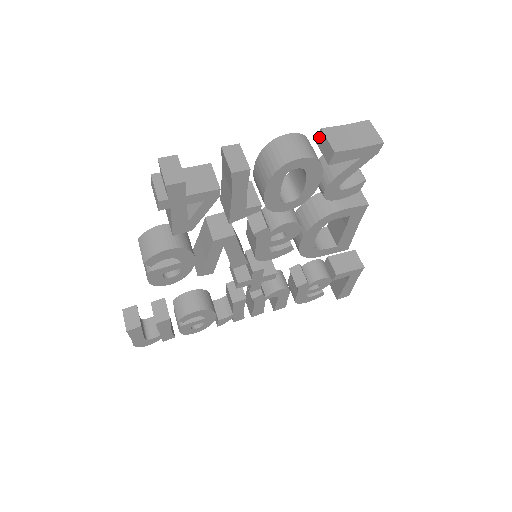
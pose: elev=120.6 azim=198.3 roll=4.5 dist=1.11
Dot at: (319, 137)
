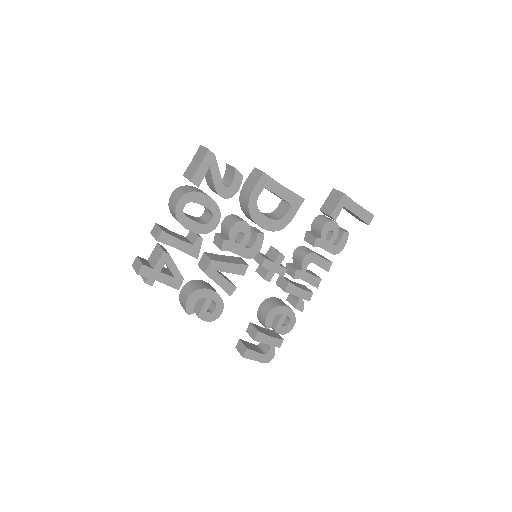
Dot at: occluded
